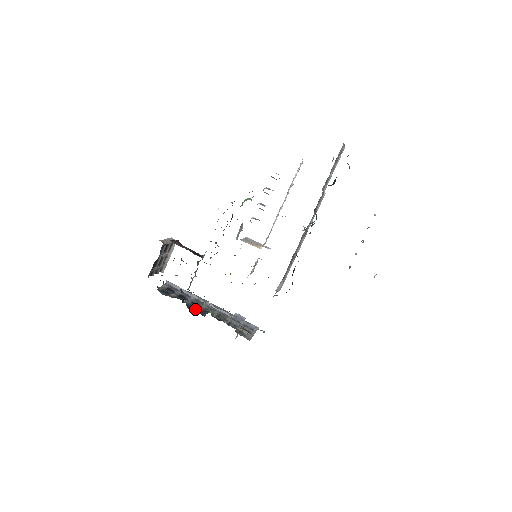
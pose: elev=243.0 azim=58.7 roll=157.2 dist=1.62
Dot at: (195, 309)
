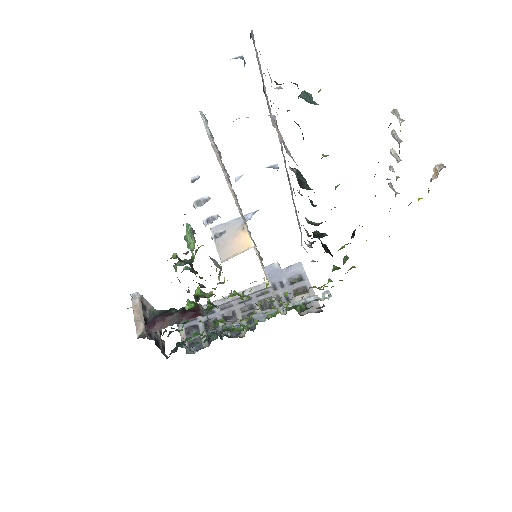
Dot at: occluded
